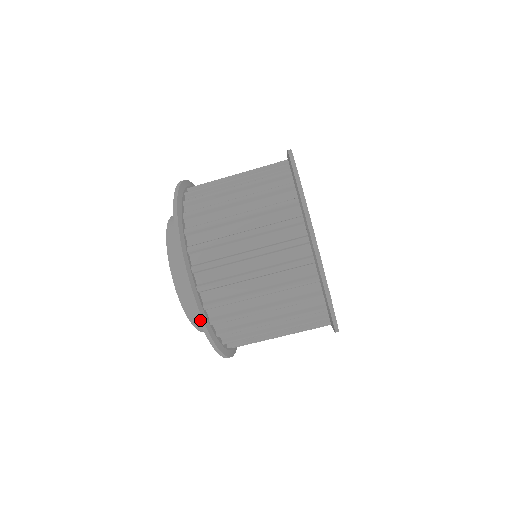
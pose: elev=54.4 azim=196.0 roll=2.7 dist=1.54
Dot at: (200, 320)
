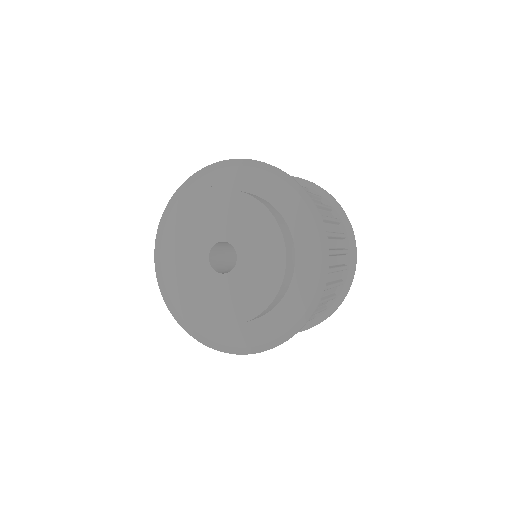
Dot at: (310, 197)
